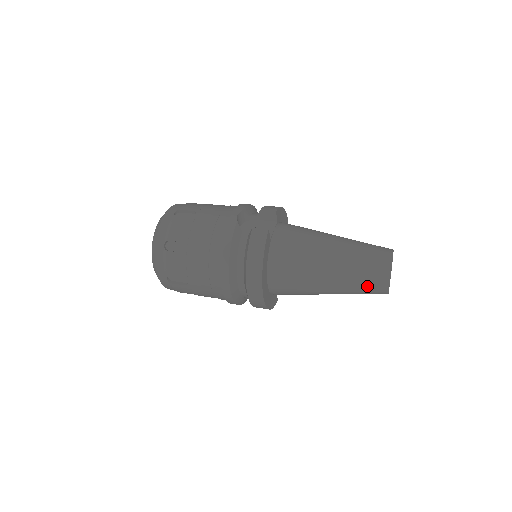
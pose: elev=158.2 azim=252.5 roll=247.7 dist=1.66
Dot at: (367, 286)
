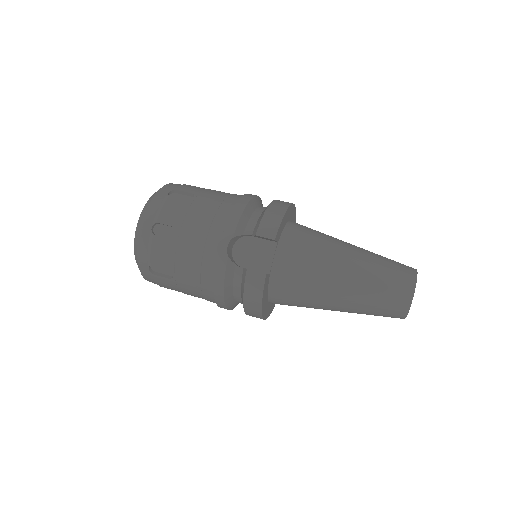
Dot at: occluded
